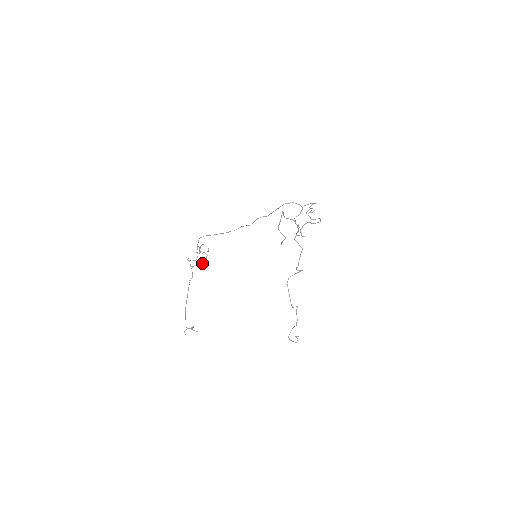
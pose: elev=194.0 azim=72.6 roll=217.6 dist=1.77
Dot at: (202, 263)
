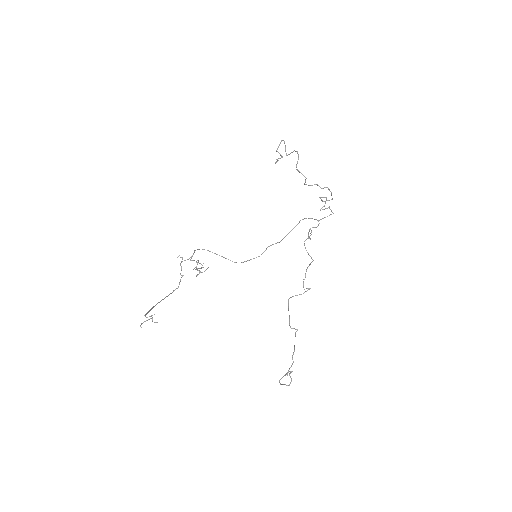
Dot at: (194, 268)
